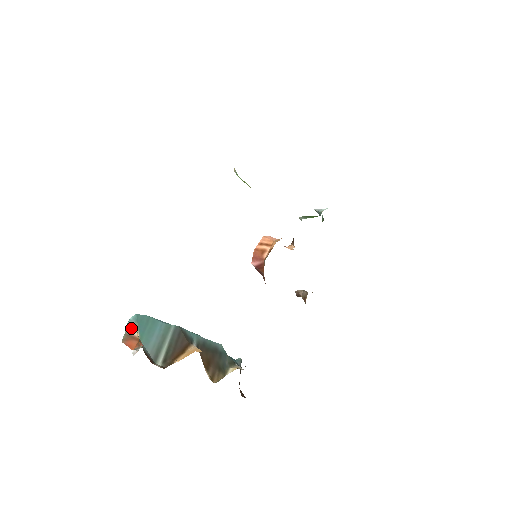
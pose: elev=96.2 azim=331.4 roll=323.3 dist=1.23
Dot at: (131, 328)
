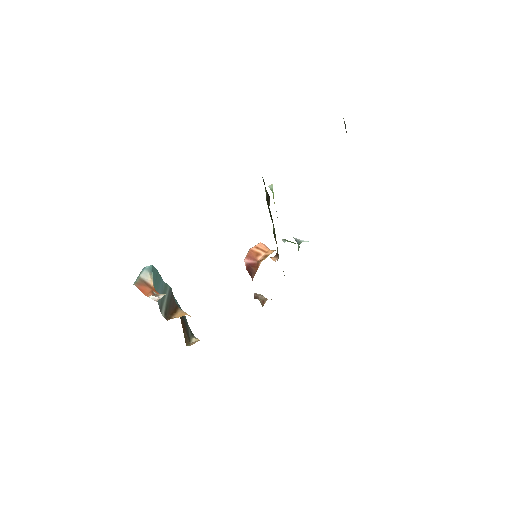
Dot at: (146, 275)
